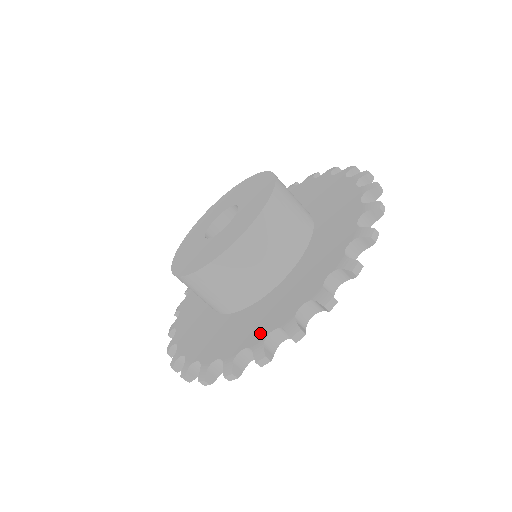
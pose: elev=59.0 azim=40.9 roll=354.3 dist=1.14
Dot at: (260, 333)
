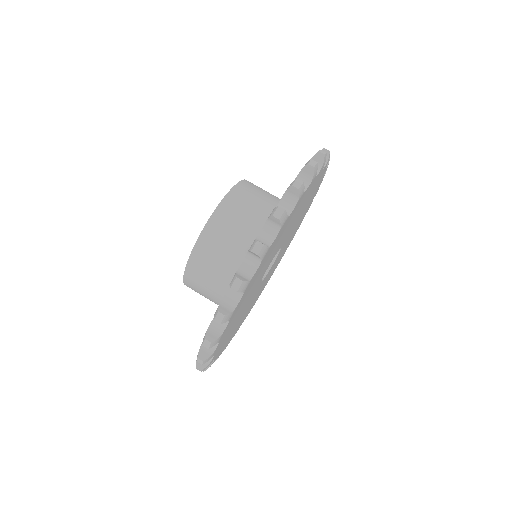
Dot at: occluded
